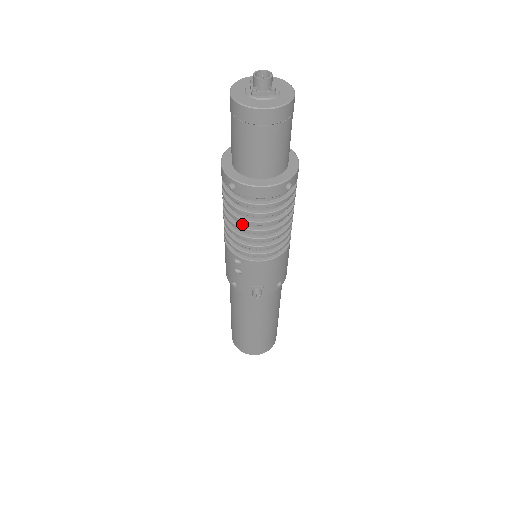
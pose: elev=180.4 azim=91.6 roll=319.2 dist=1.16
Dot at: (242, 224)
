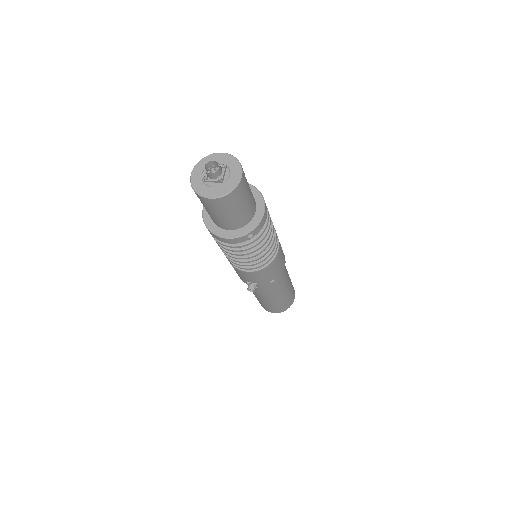
Dot at: occluded
